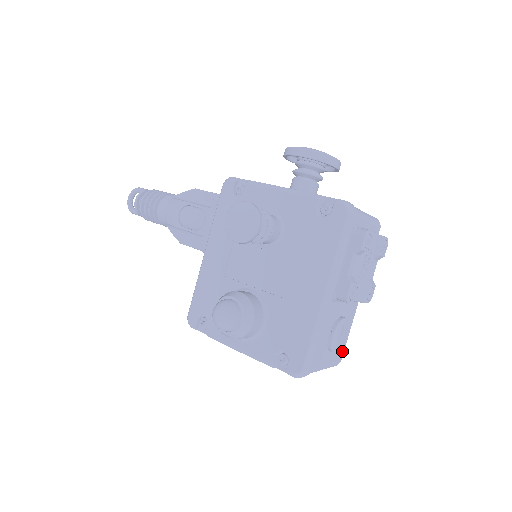
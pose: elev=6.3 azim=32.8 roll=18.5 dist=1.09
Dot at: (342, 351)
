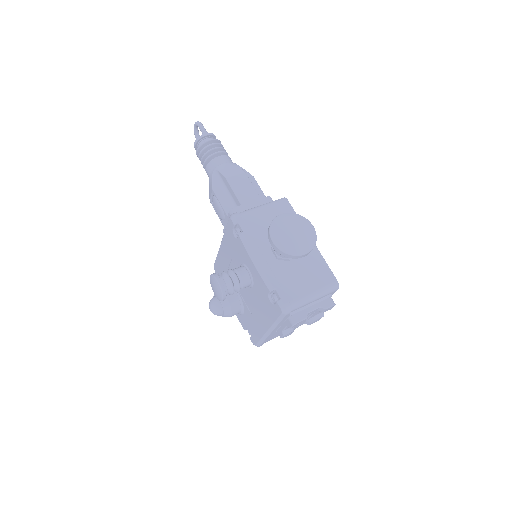
Dot at: occluded
